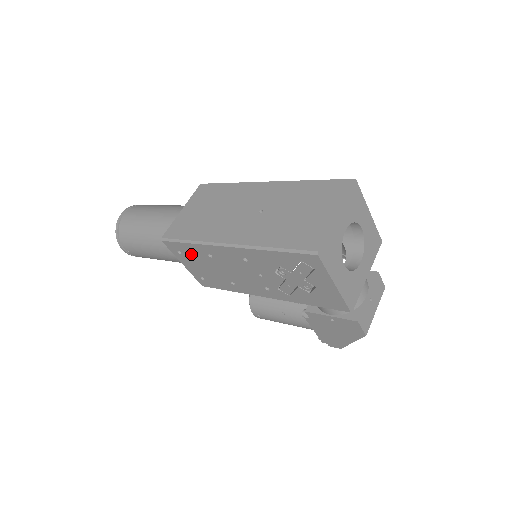
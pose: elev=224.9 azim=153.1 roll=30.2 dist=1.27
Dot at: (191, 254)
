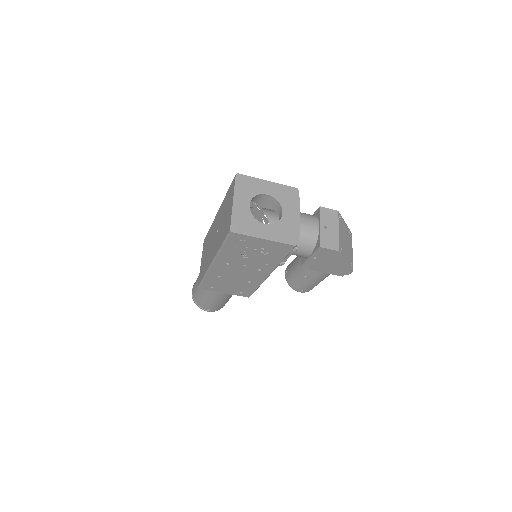
Dot at: (215, 284)
